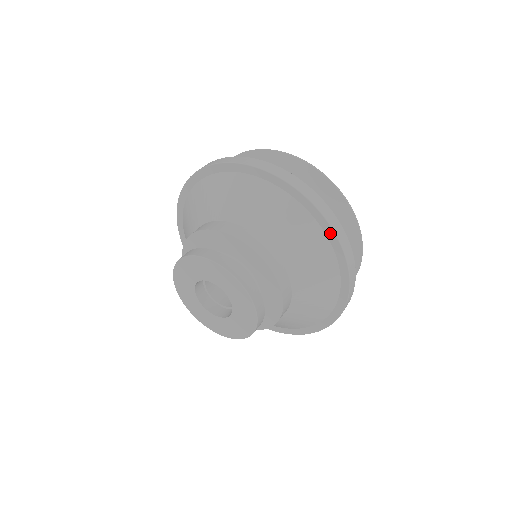
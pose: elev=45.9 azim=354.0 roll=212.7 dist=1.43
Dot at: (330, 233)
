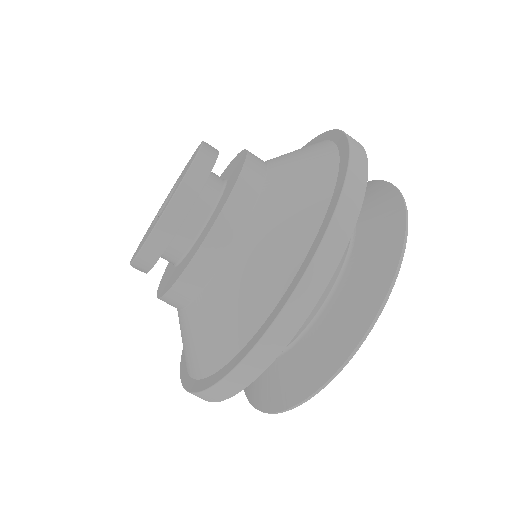
Dot at: (339, 189)
